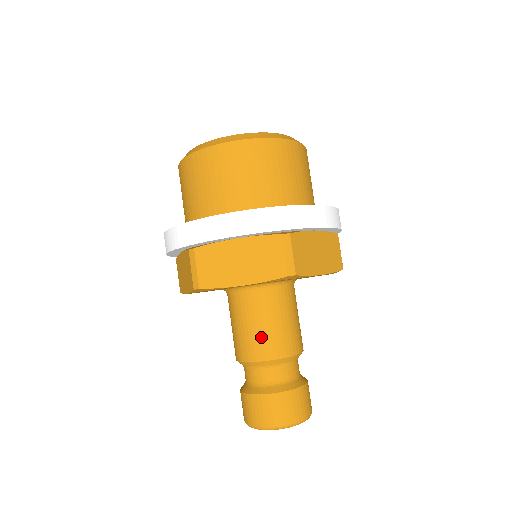
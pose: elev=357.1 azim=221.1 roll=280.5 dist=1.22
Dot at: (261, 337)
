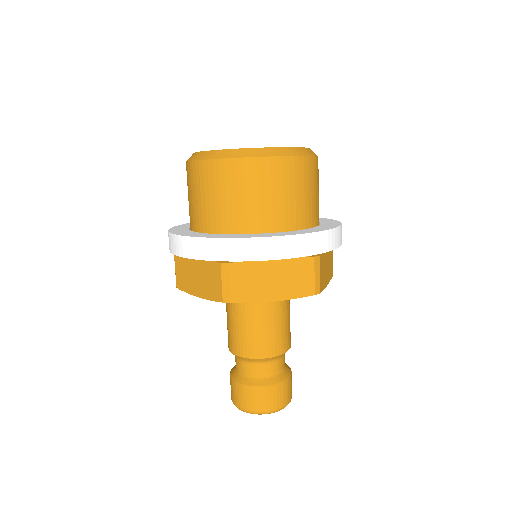
Dot at: (266, 337)
